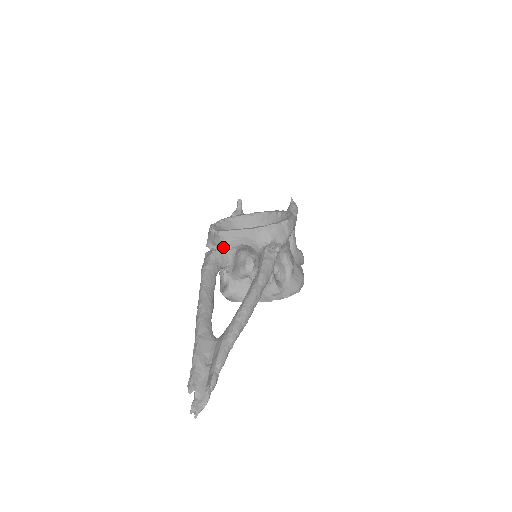
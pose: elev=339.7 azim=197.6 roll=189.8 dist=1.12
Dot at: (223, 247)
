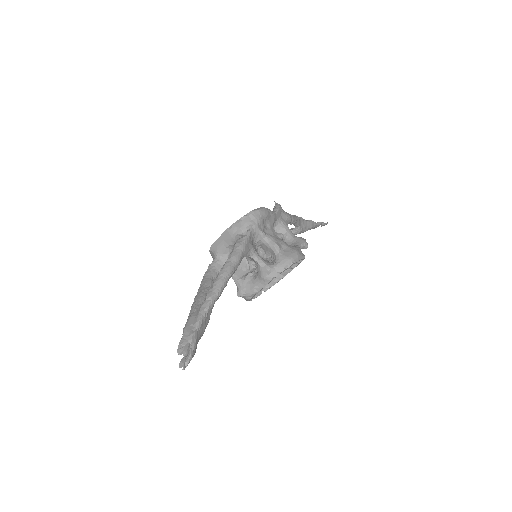
Dot at: (217, 257)
